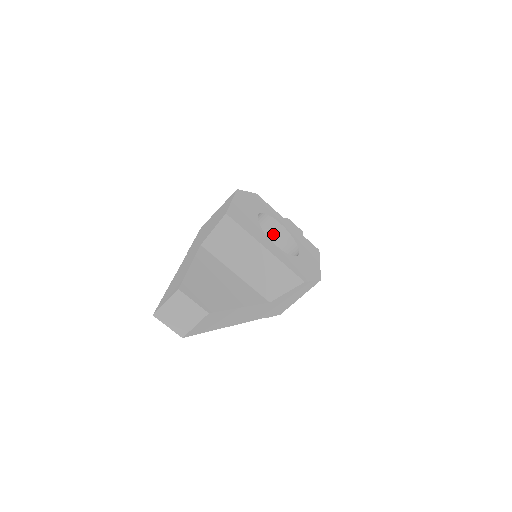
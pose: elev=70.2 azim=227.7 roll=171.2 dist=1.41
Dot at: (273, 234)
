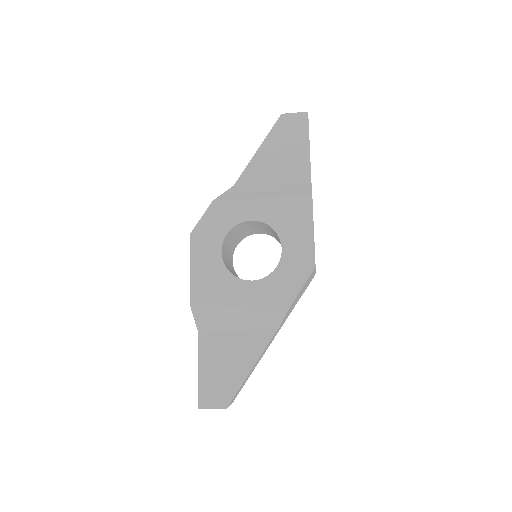
Dot at: (255, 224)
